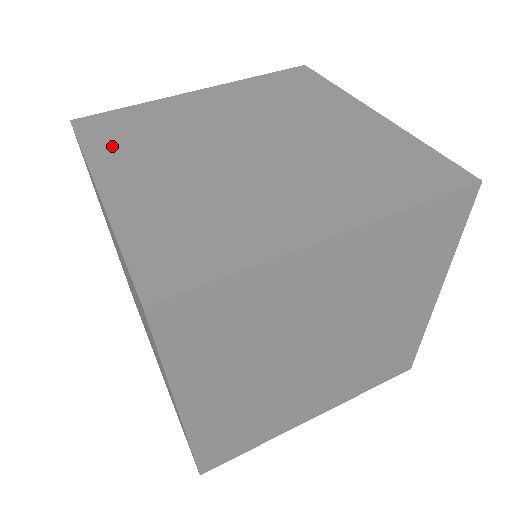
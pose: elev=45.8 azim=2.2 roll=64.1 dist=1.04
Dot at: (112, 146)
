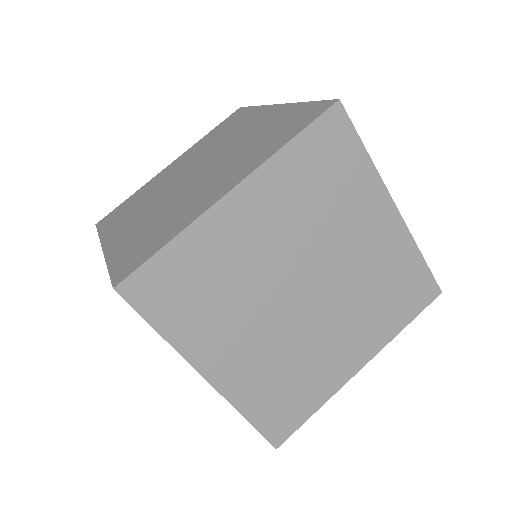
Dot at: (115, 223)
